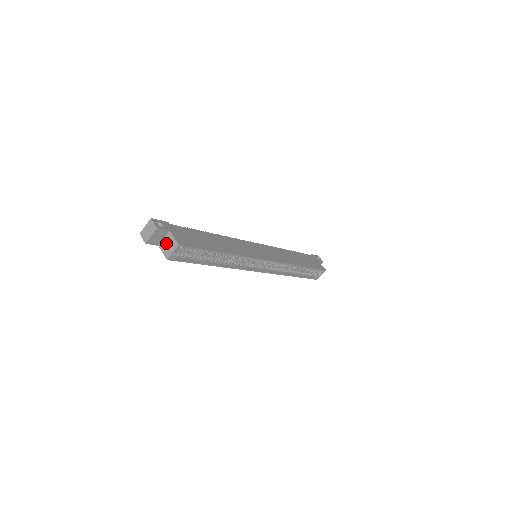
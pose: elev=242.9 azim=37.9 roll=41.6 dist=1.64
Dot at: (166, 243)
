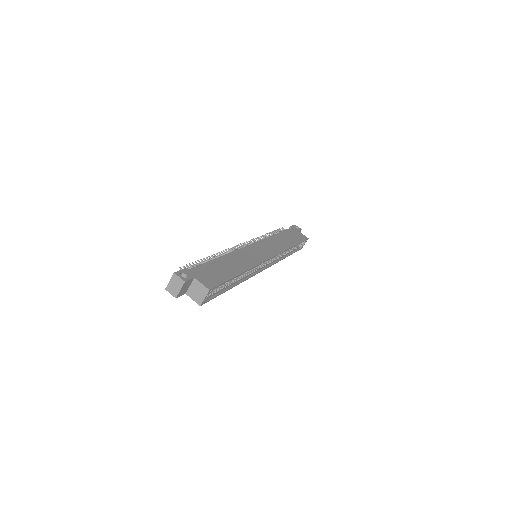
Dot at: (194, 290)
